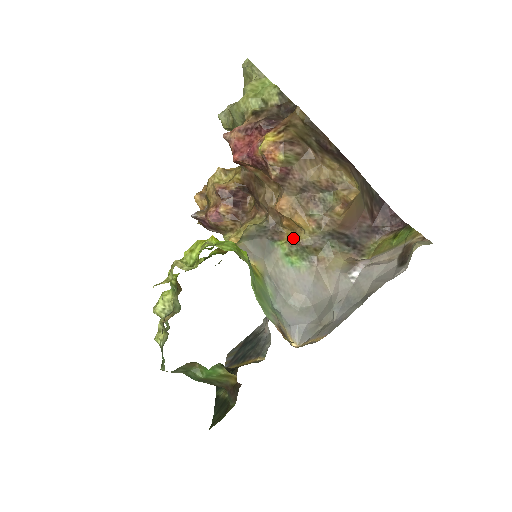
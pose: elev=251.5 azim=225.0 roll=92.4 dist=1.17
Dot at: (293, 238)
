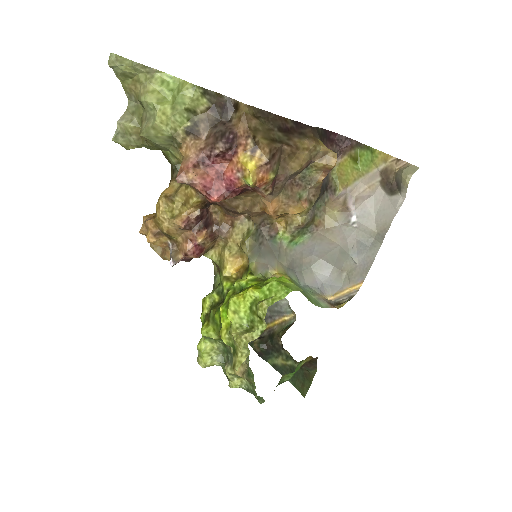
Dot at: (291, 225)
